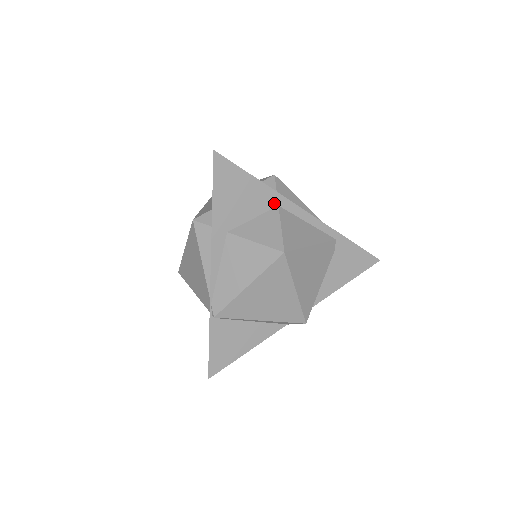
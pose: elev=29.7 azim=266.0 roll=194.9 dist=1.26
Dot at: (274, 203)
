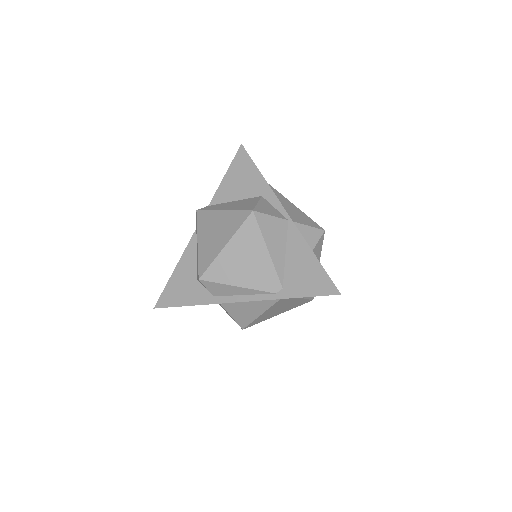
Dot at: occluded
